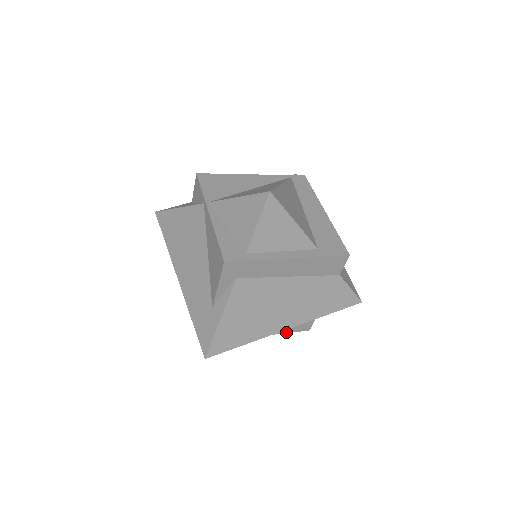
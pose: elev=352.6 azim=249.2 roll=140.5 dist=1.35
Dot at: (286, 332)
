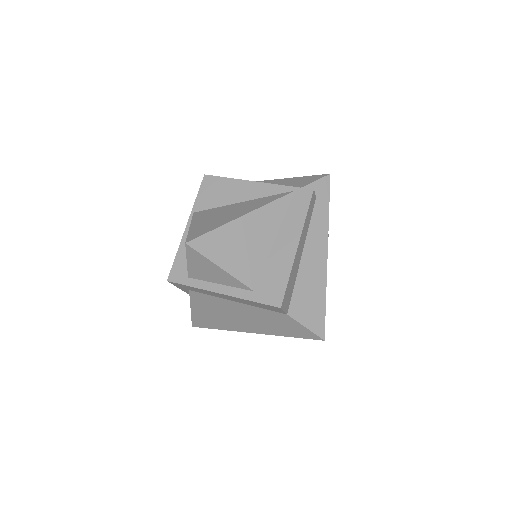
Dot at: occluded
